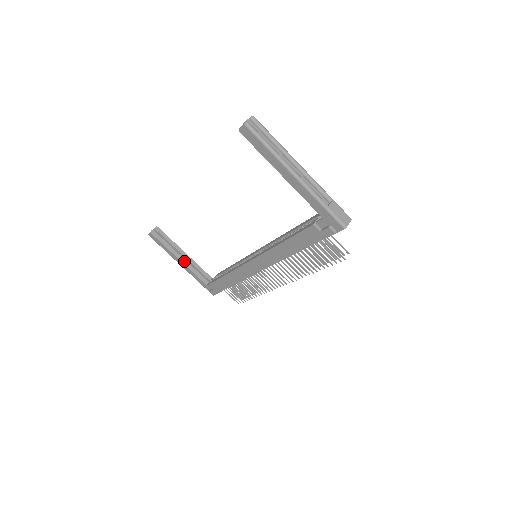
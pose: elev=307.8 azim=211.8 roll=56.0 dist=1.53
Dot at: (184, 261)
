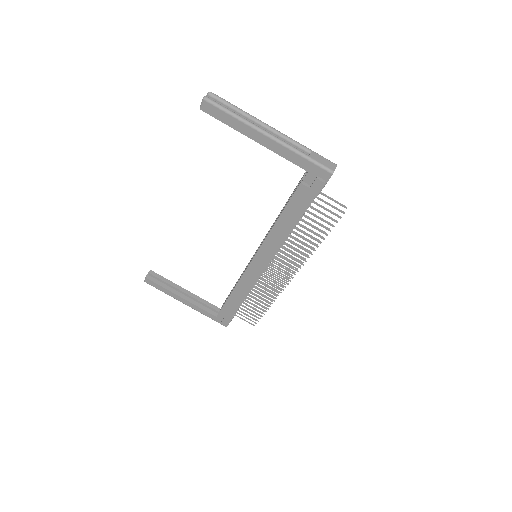
Dot at: (187, 298)
